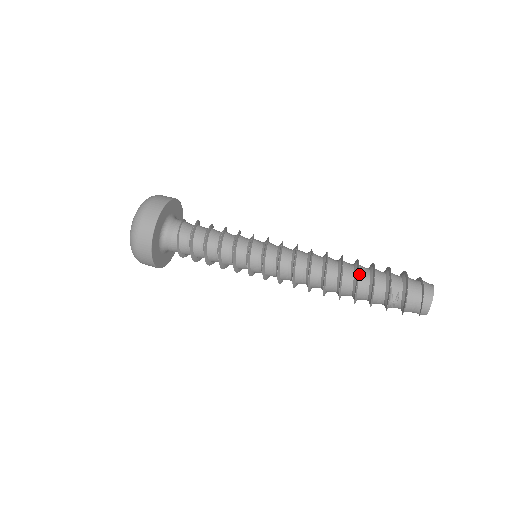
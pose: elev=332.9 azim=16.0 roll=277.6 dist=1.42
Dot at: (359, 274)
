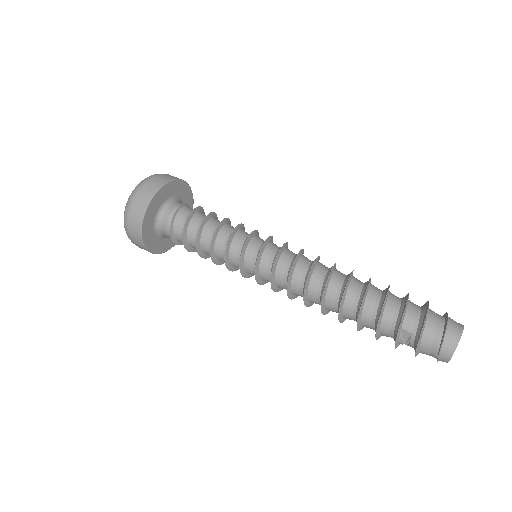
Dot at: (363, 306)
